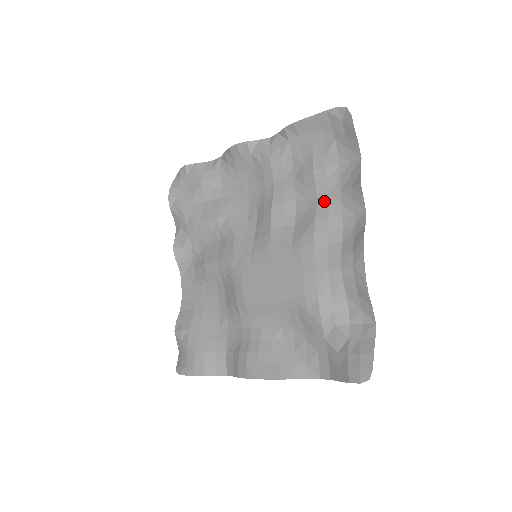
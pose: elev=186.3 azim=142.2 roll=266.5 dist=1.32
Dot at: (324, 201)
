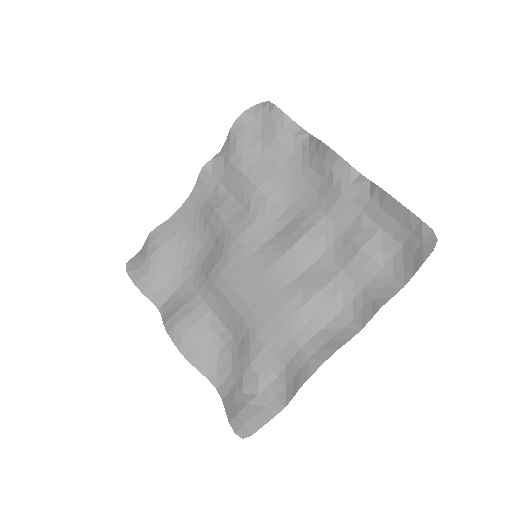
Dot at: (344, 281)
